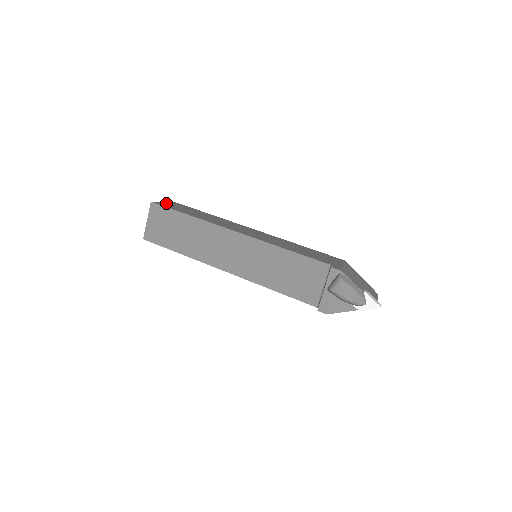
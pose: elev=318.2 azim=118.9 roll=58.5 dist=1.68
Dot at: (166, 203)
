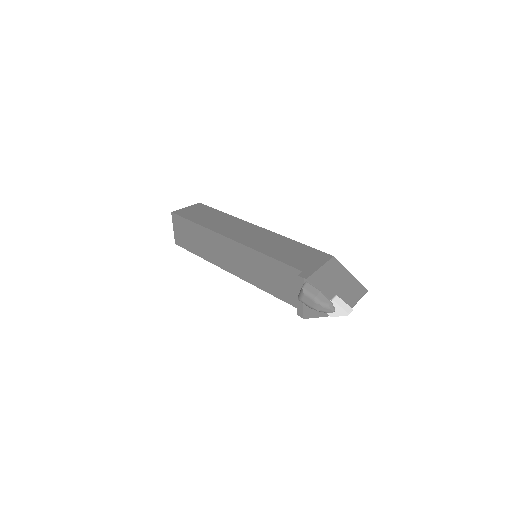
Dot at: (187, 209)
